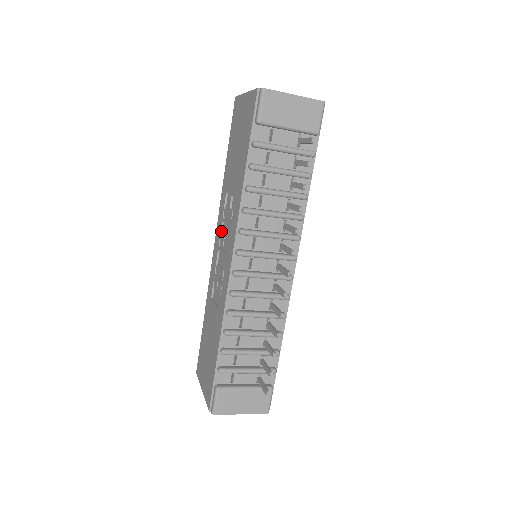
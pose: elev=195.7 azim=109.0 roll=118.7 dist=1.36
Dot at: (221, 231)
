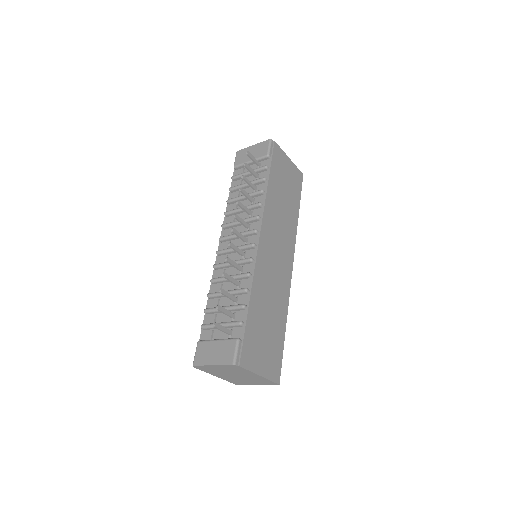
Dot at: occluded
